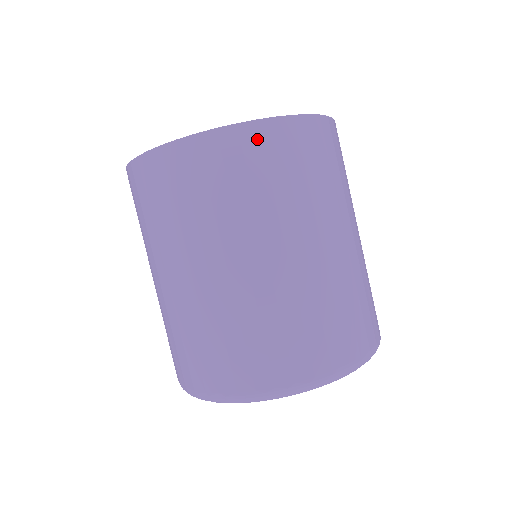
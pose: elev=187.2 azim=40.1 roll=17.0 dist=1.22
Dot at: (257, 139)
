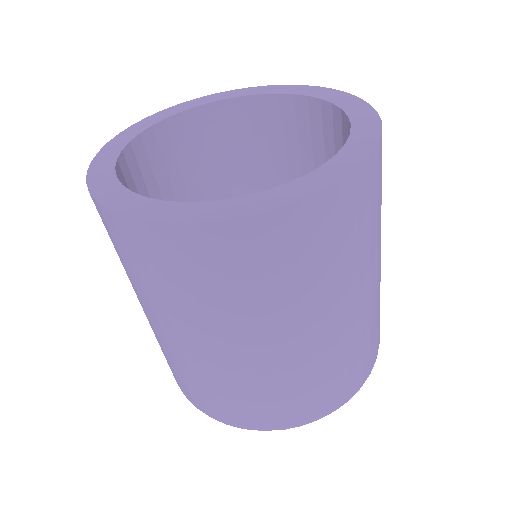
Dot at: (354, 193)
